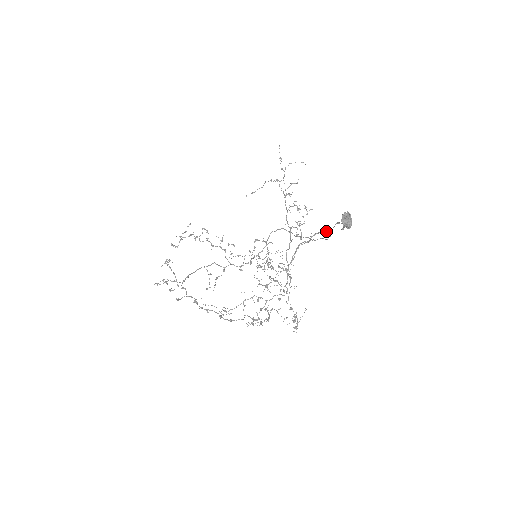
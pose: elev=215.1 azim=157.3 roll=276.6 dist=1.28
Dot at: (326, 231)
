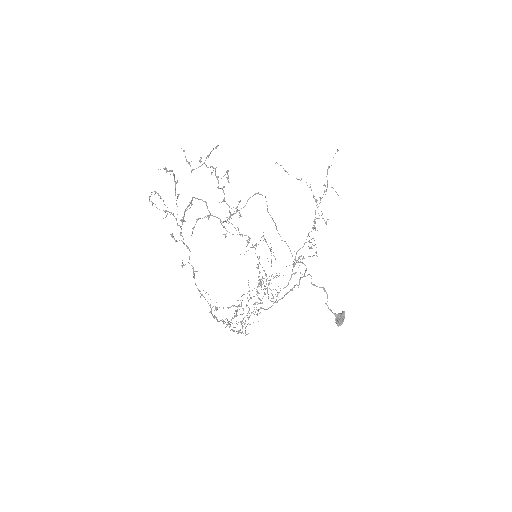
Dot at: (306, 270)
